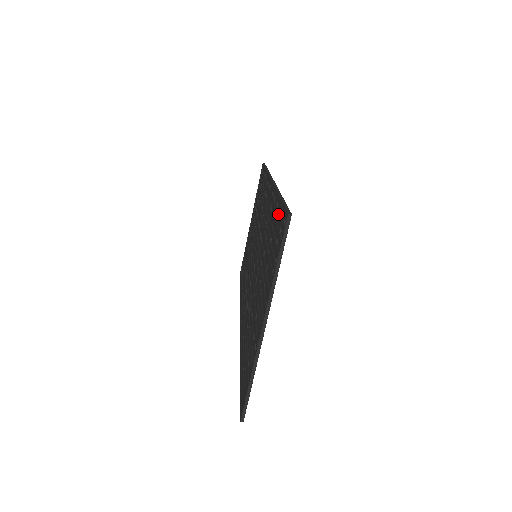
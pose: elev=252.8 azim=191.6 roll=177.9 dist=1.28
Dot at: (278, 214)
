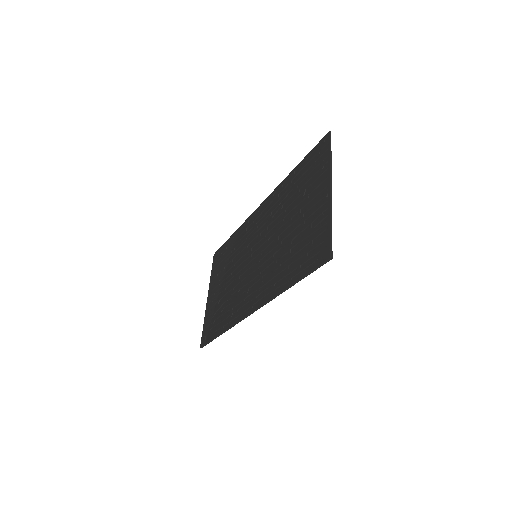
Dot at: (305, 163)
